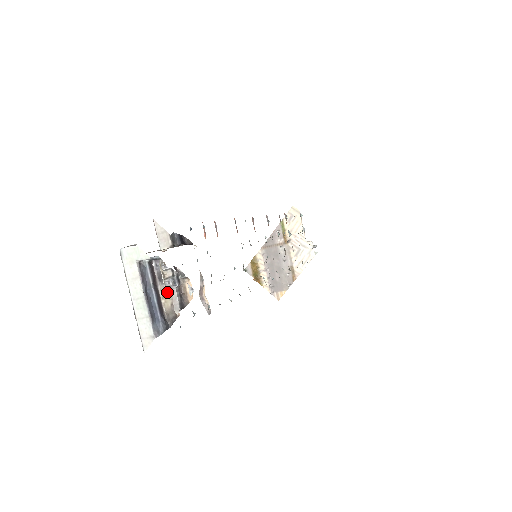
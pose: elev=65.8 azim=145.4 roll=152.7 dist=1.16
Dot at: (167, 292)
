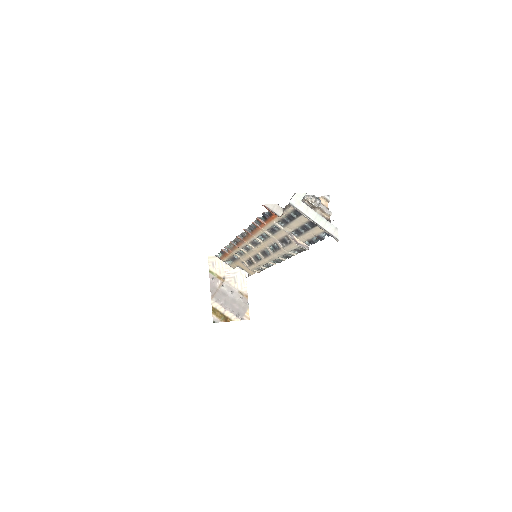
Dot at: occluded
